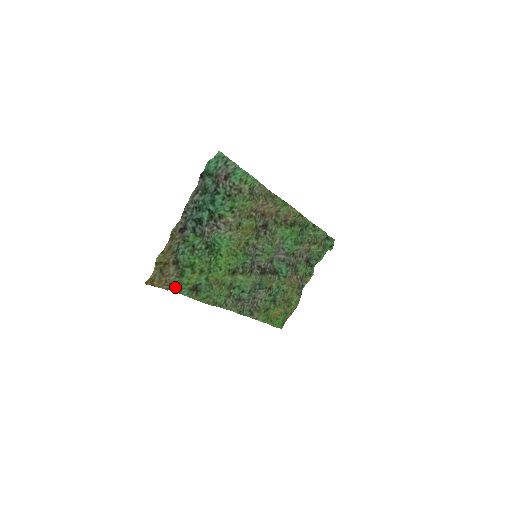
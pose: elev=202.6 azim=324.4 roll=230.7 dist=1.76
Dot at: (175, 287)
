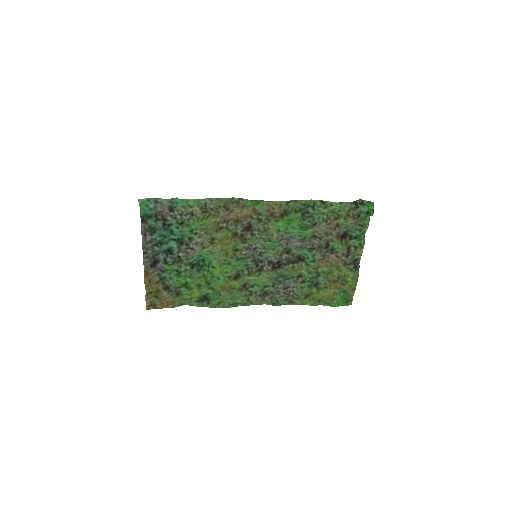
Dot at: (182, 303)
